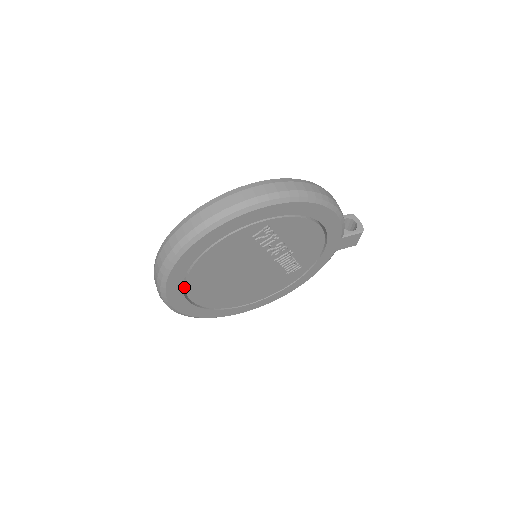
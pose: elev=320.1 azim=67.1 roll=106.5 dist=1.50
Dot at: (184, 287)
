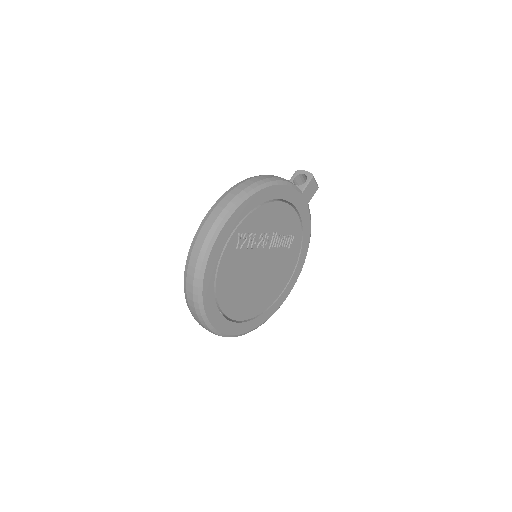
Dot at: occluded
